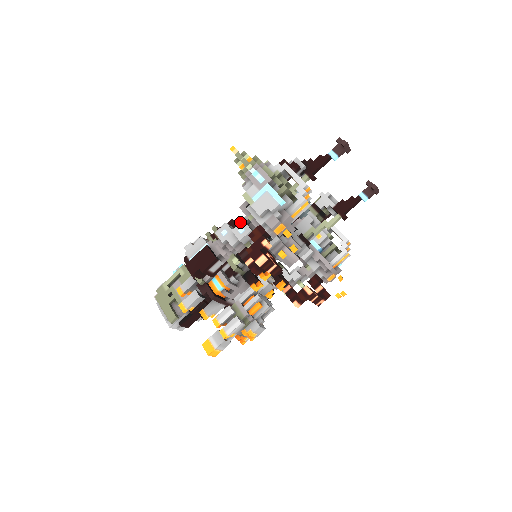
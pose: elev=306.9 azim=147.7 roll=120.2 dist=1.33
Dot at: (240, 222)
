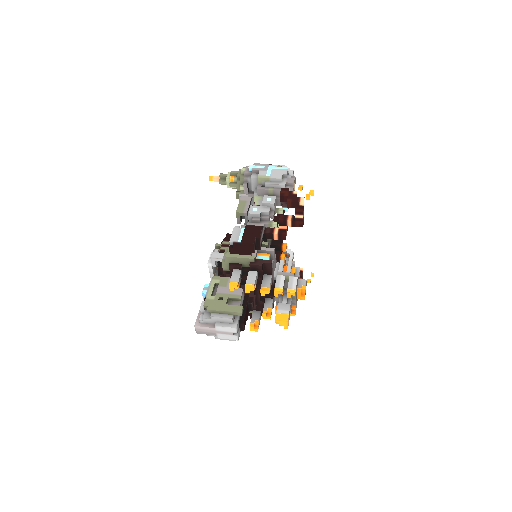
Dot at: (263, 197)
